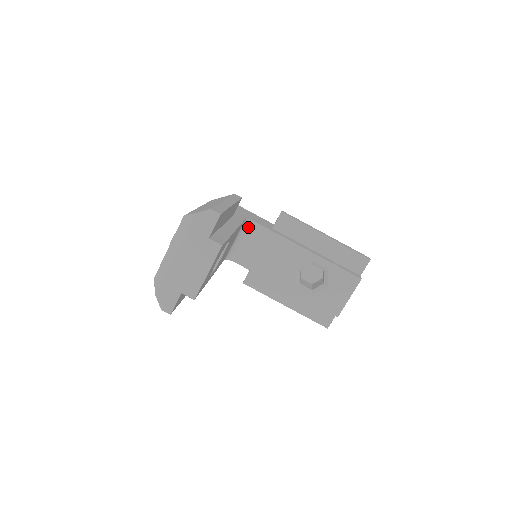
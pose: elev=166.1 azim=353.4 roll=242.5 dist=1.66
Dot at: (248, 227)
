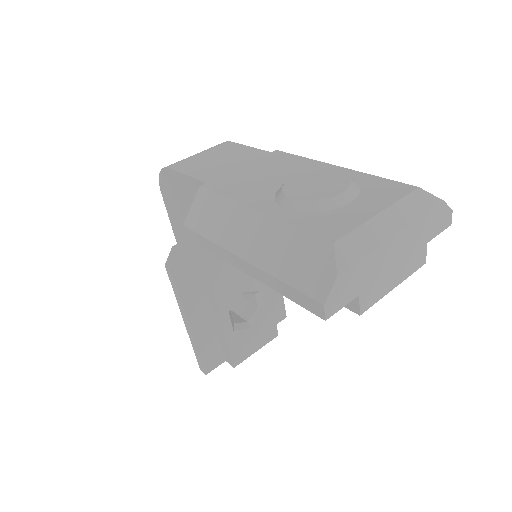
Dot at: occluded
